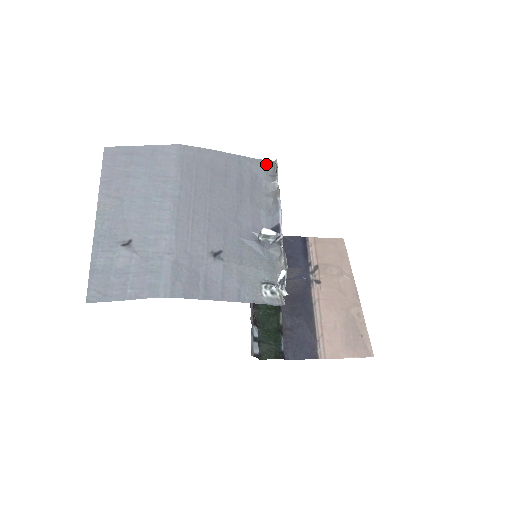
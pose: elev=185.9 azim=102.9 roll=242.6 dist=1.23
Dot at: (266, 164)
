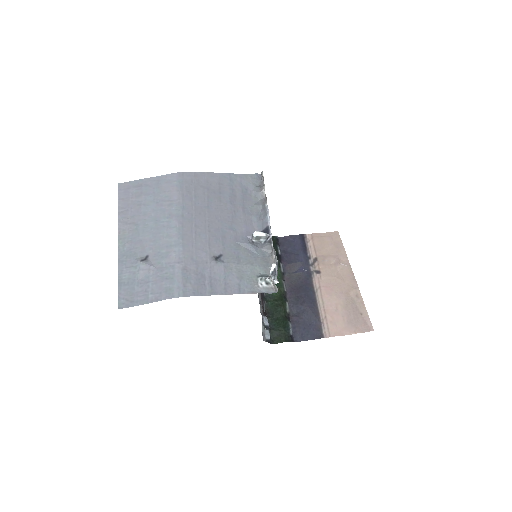
Dot at: (254, 177)
